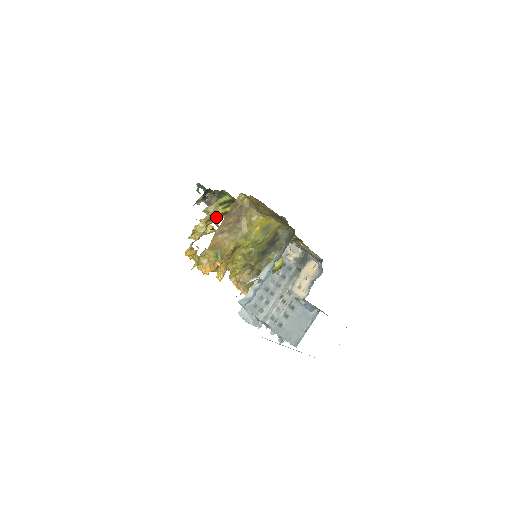
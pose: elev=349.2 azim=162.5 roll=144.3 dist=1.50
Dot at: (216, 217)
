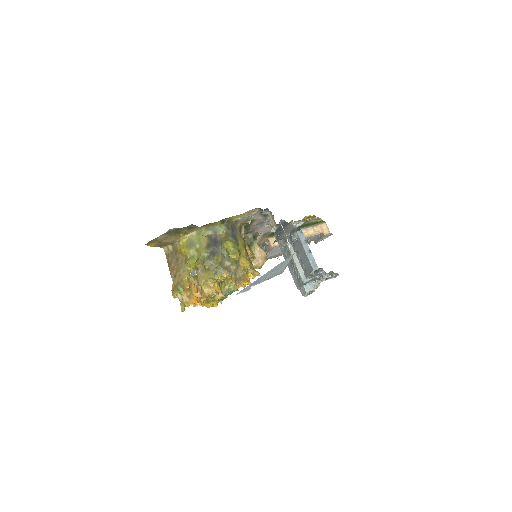
Dot at: occluded
